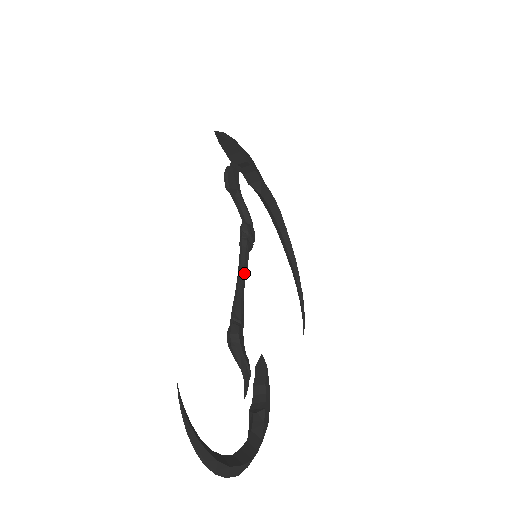
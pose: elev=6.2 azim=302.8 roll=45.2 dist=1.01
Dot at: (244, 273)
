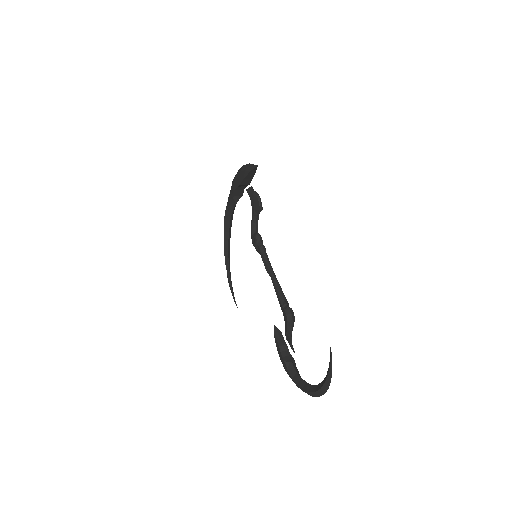
Dot at: occluded
